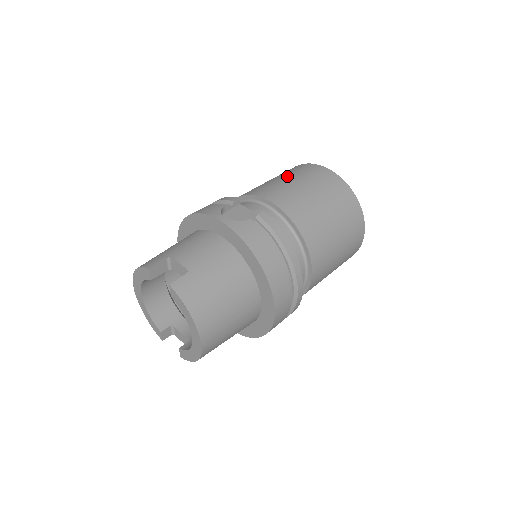
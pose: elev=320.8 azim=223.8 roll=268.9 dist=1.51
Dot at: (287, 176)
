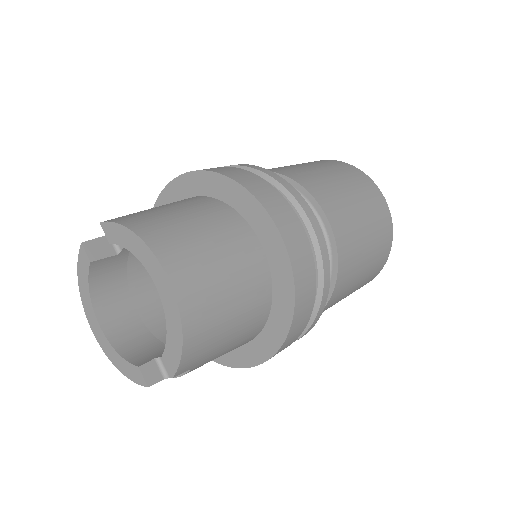
Dot at: occluded
